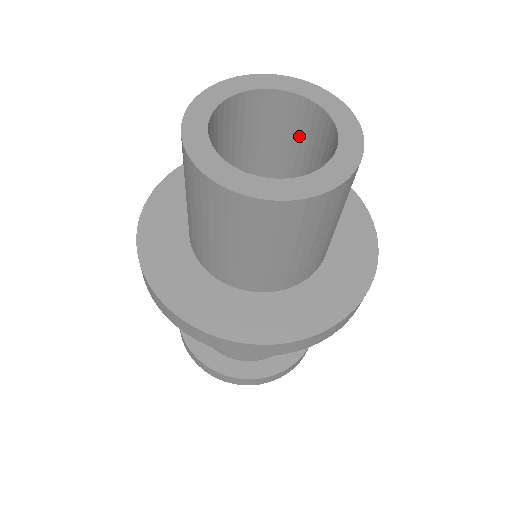
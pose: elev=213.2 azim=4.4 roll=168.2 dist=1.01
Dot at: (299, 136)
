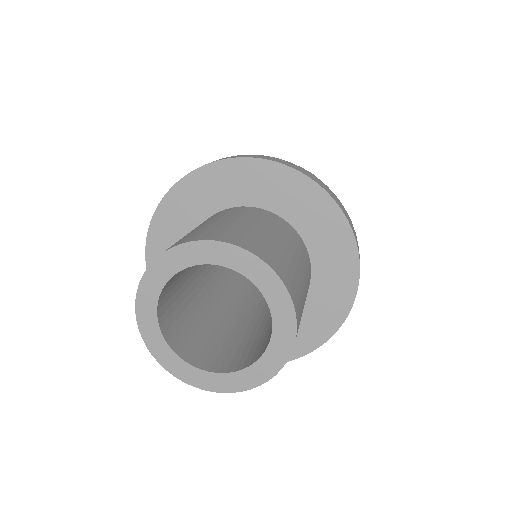
Dot at: occluded
